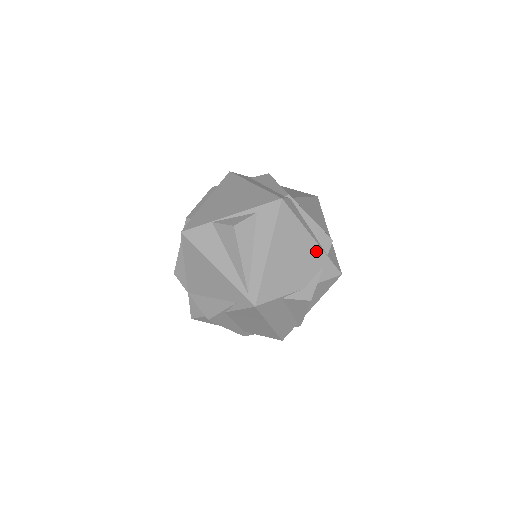
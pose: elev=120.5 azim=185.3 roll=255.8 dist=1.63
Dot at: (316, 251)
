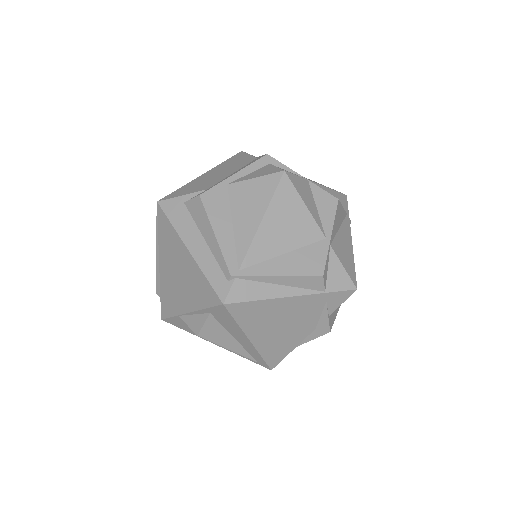
Dot at: (306, 301)
